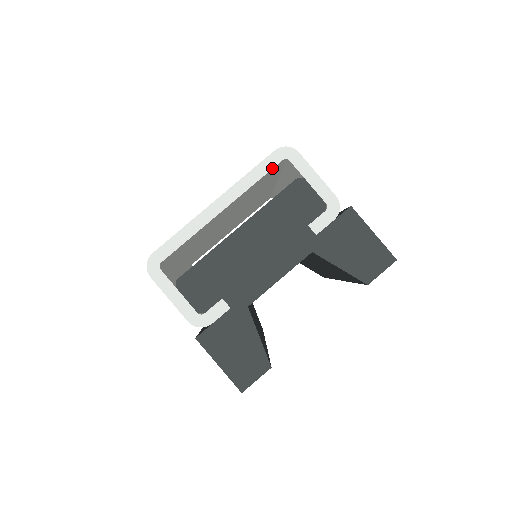
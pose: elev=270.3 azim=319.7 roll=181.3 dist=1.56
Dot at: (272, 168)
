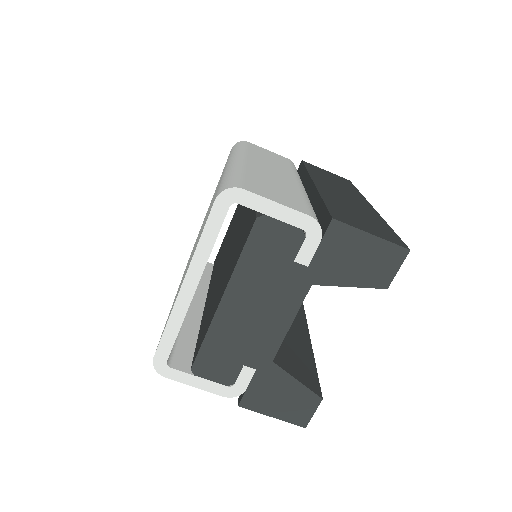
Dot at: (222, 221)
